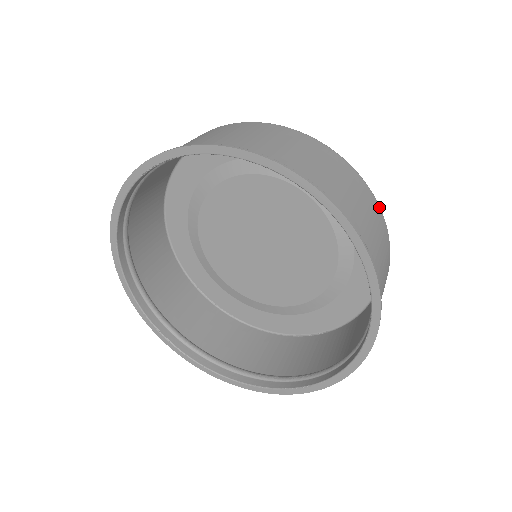
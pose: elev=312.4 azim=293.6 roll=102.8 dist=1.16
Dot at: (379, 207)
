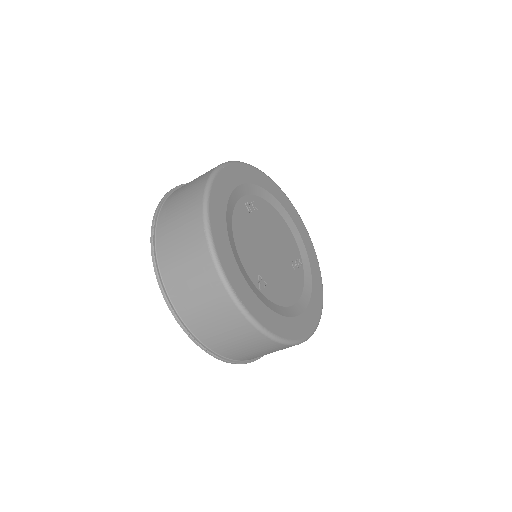
Dot at: (275, 342)
